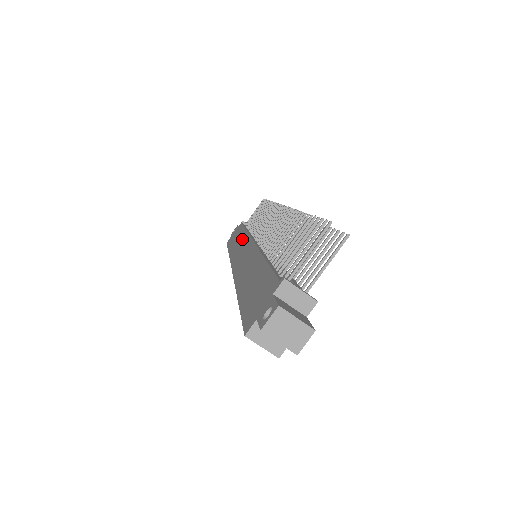
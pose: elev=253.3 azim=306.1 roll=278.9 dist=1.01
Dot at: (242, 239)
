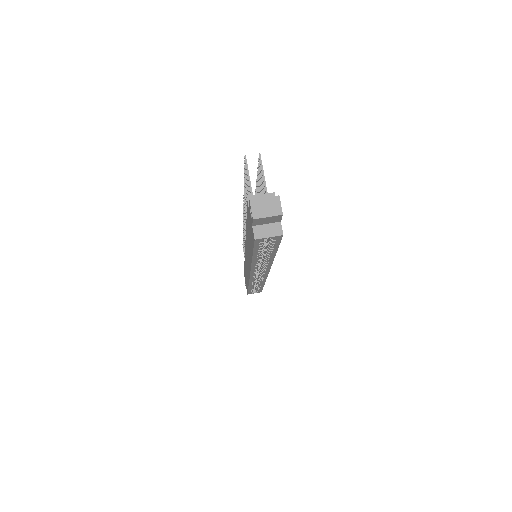
Dot at: occluded
